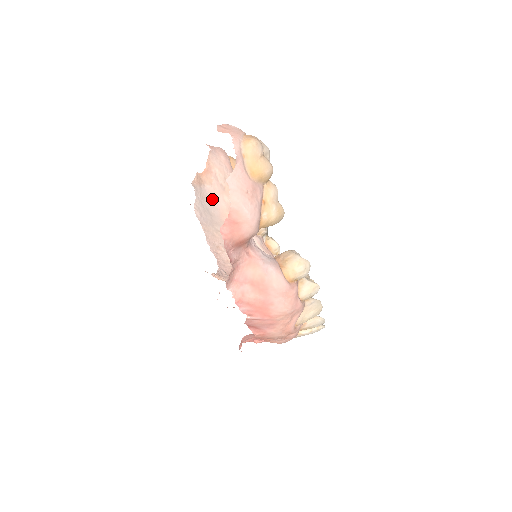
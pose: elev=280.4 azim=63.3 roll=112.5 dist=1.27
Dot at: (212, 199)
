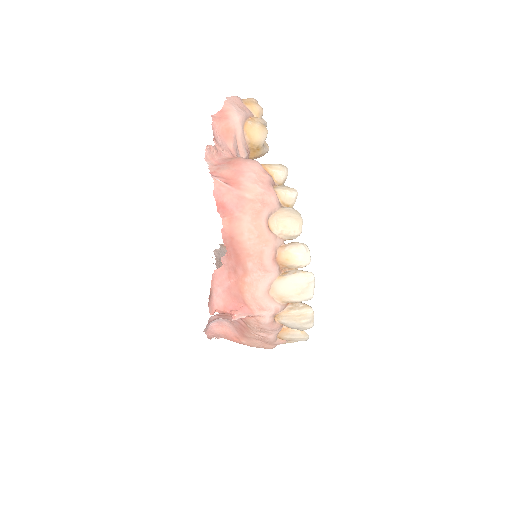
Dot at: occluded
